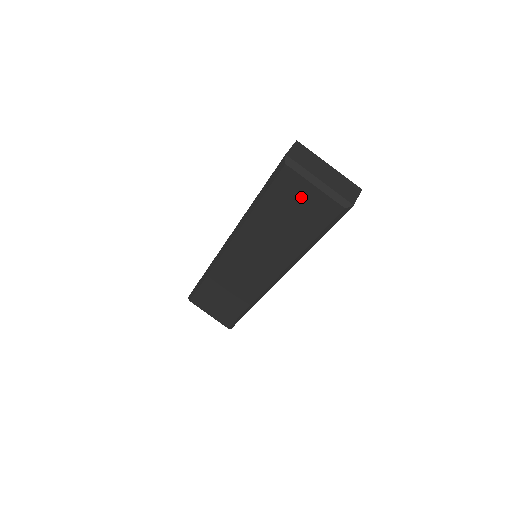
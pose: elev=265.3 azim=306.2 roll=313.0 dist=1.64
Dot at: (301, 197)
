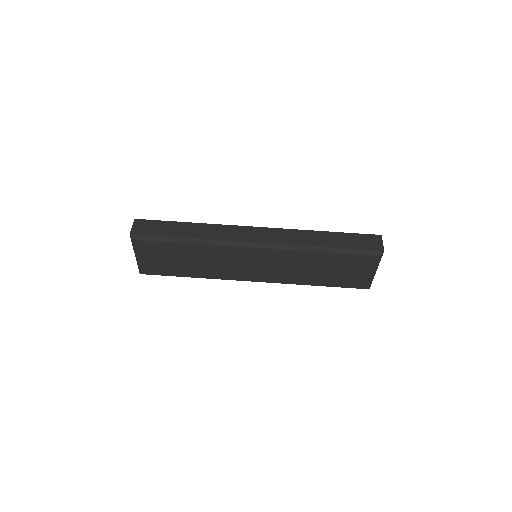
Dot at: (358, 270)
